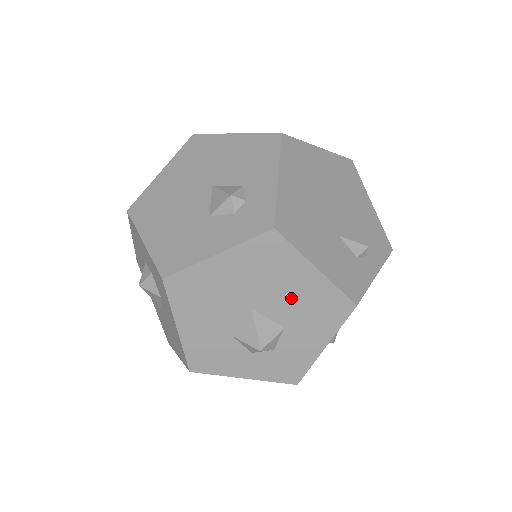
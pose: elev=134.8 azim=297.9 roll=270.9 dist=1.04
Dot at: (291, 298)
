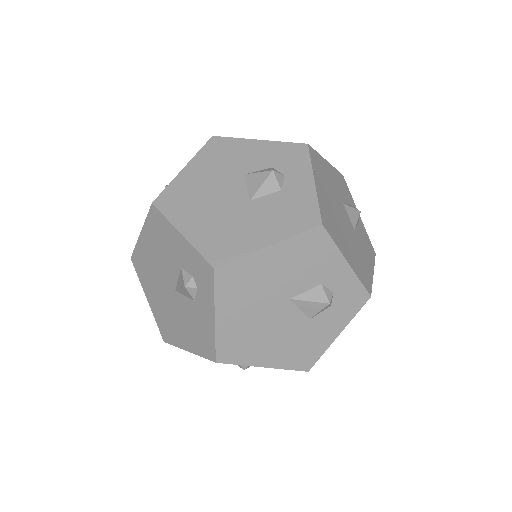
Dot at: occluded
